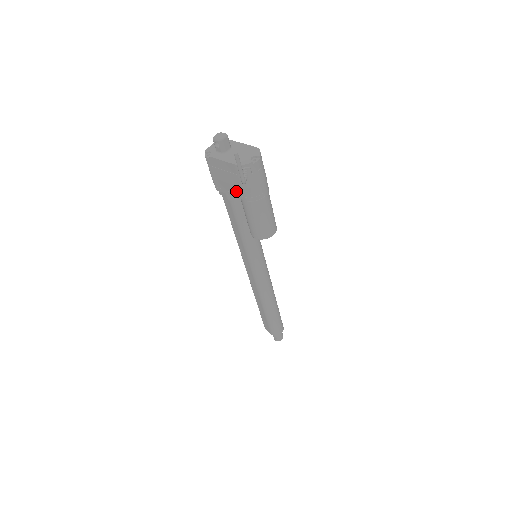
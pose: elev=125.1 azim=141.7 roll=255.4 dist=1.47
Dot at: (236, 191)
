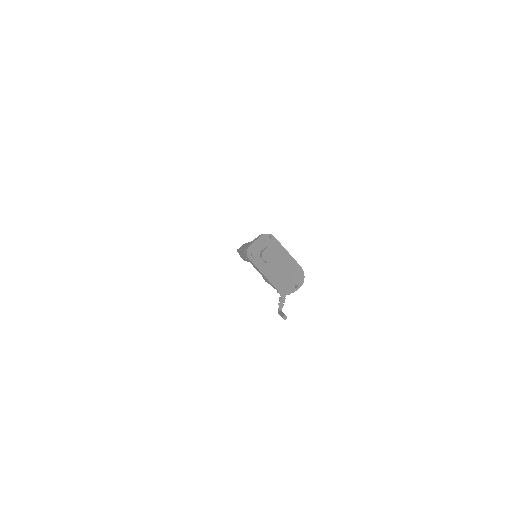
Dot at: occluded
